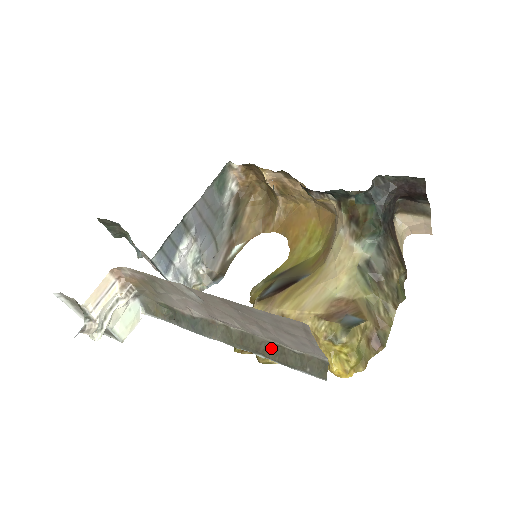
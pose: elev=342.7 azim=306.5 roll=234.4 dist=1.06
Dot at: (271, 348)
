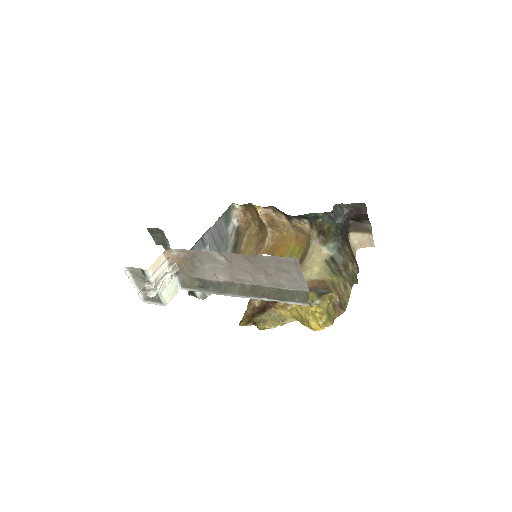
Dot at: (272, 291)
